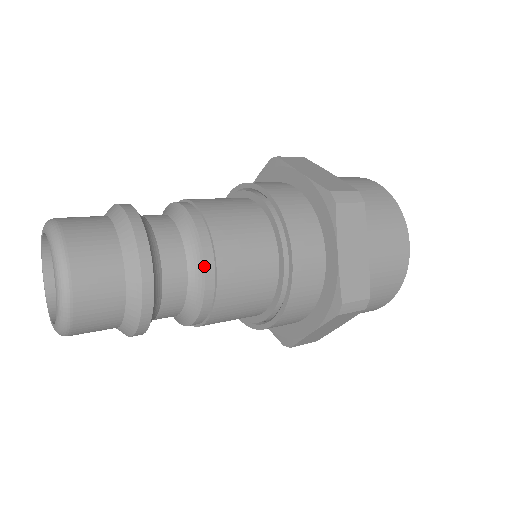
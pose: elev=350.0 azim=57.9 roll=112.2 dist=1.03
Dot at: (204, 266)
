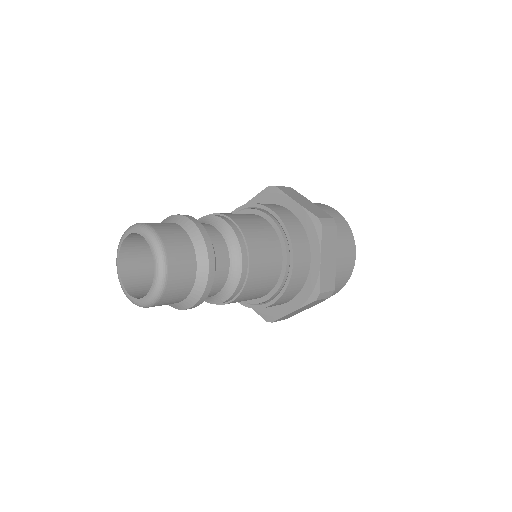
Dot at: (226, 222)
